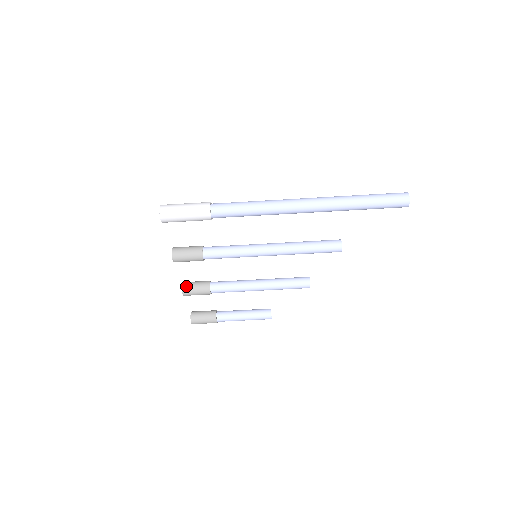
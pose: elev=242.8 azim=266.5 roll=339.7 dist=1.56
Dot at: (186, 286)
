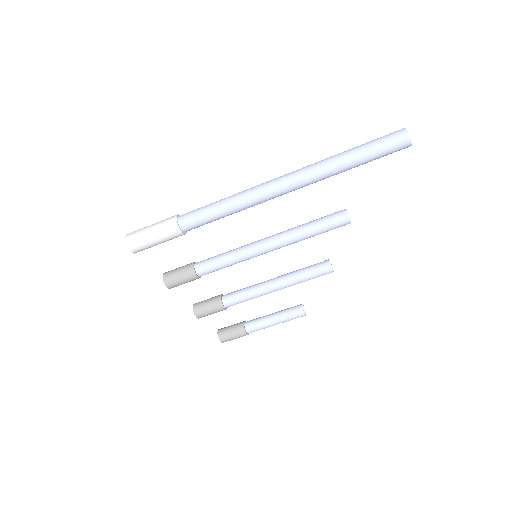
Dot at: (197, 308)
